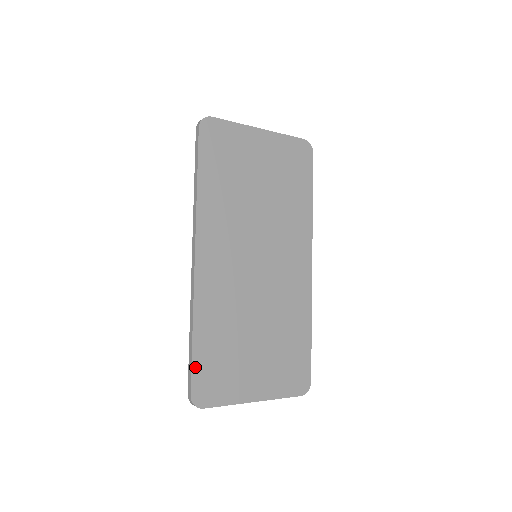
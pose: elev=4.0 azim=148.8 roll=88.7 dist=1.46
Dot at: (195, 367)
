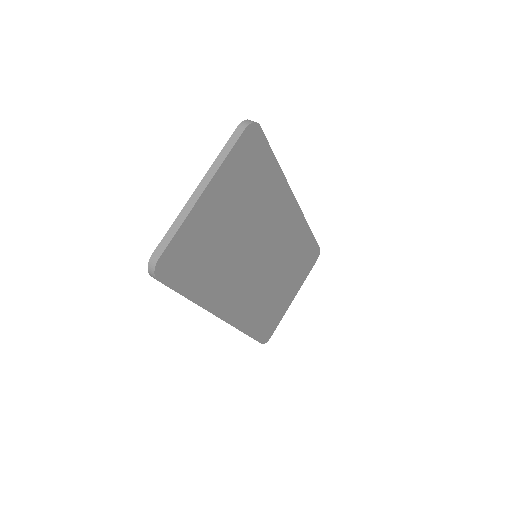
Dot at: (257, 338)
